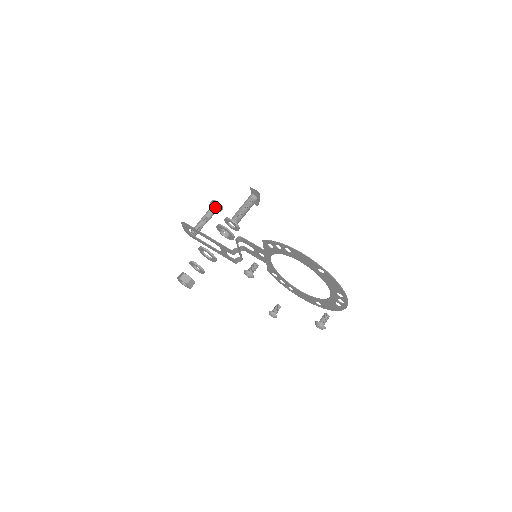
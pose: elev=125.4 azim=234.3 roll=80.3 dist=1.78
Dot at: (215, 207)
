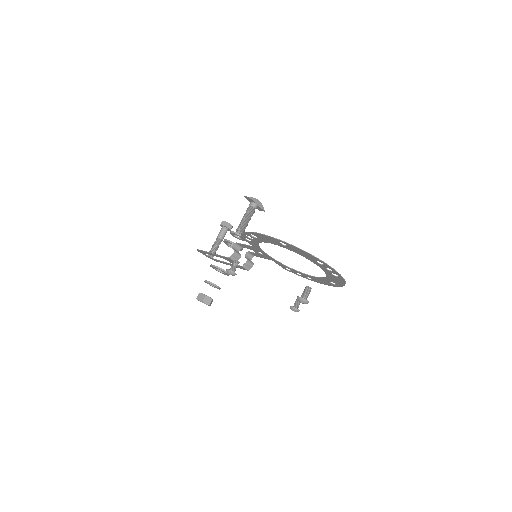
Dot at: (224, 227)
